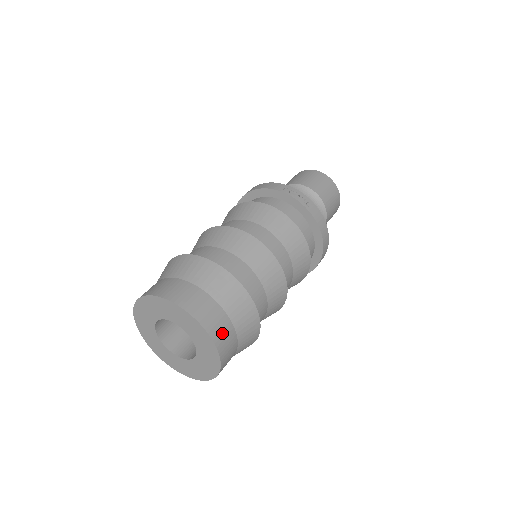
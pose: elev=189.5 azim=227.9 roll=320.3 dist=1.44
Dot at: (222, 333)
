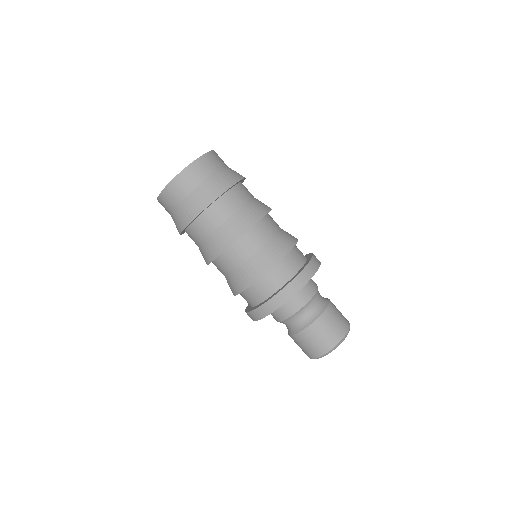
Dot at: (217, 158)
